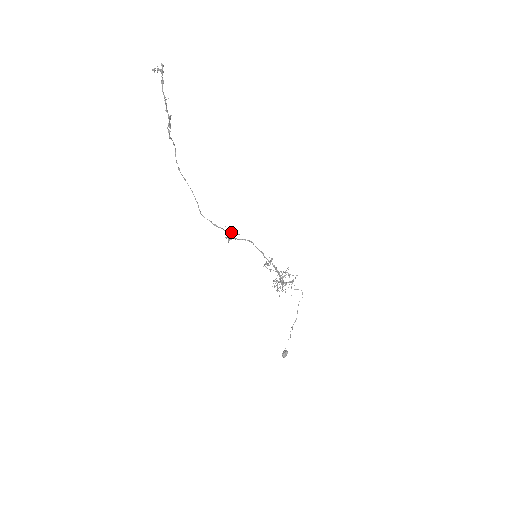
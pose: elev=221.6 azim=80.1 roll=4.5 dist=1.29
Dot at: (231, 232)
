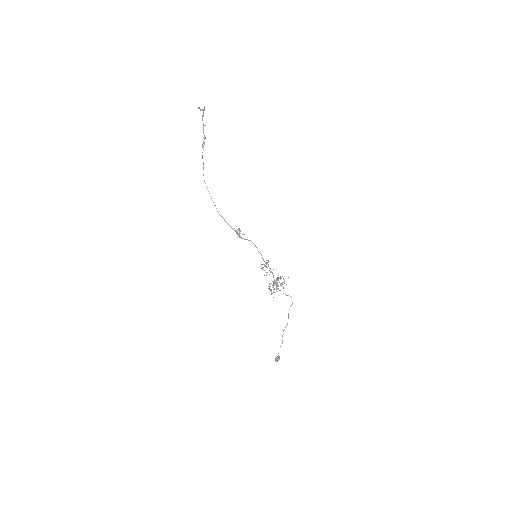
Dot at: (239, 228)
